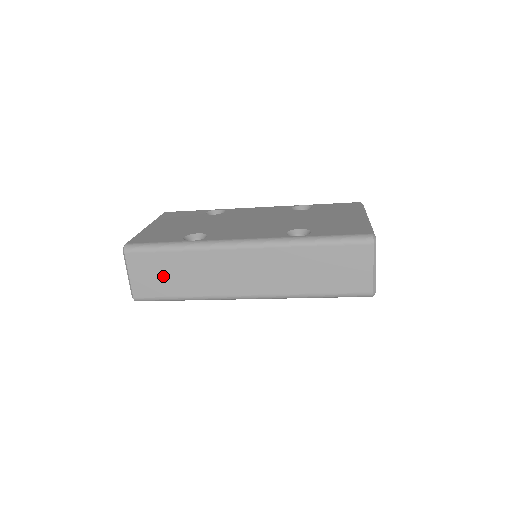
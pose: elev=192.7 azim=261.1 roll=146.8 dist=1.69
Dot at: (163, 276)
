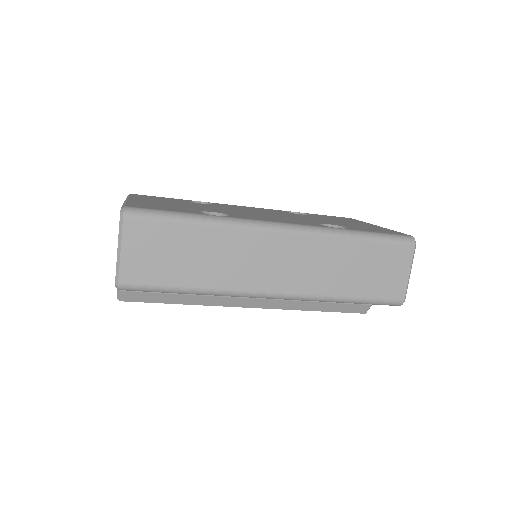
Dot at: (170, 256)
